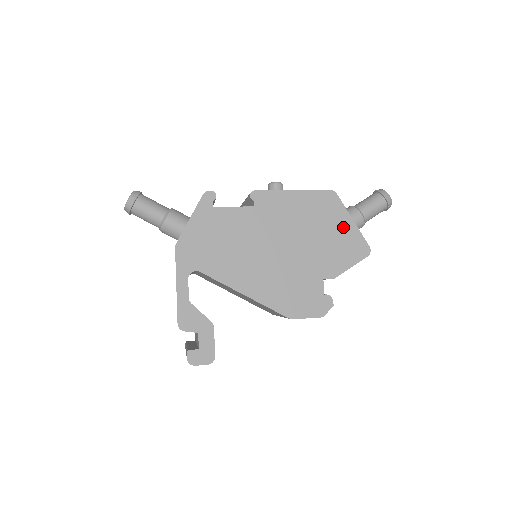
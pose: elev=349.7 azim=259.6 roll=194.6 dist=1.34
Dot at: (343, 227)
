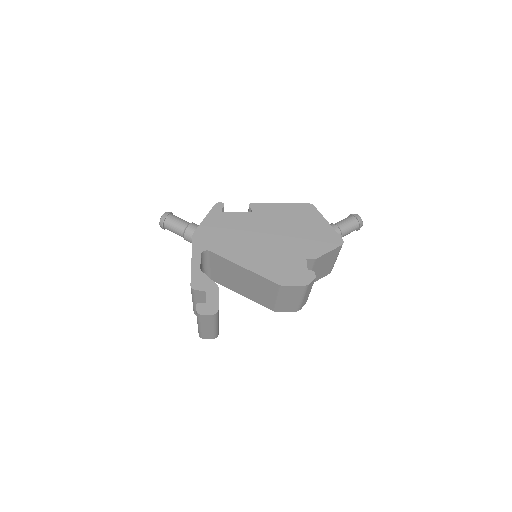
Dot at: (320, 226)
